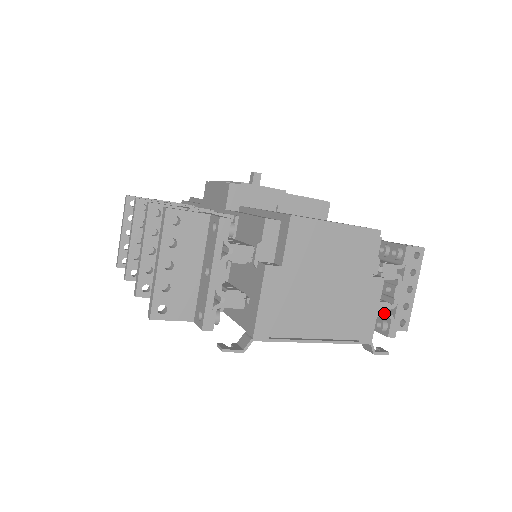
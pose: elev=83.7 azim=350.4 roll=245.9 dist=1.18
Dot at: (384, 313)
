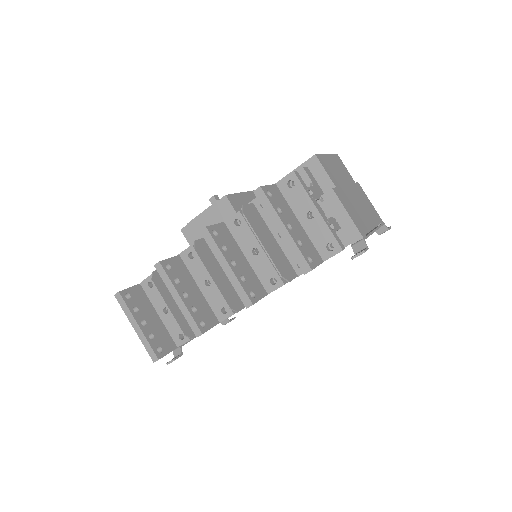
Dot at: occluded
